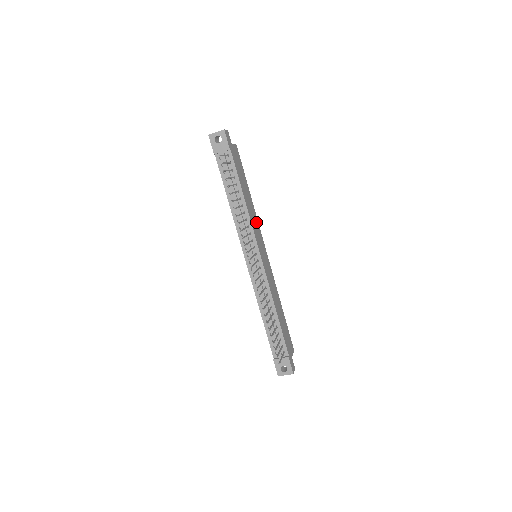
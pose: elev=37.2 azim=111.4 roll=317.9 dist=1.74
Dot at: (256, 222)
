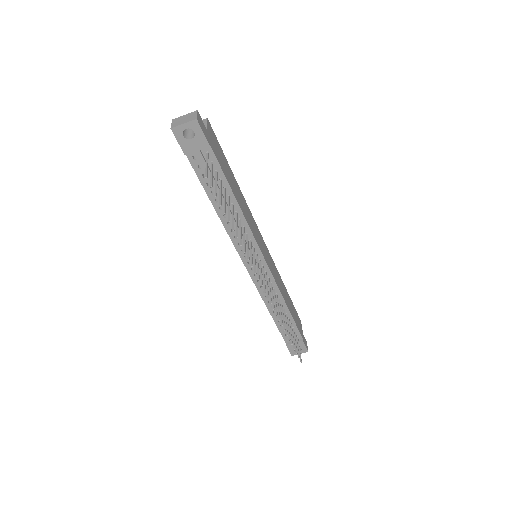
Dot at: (250, 216)
